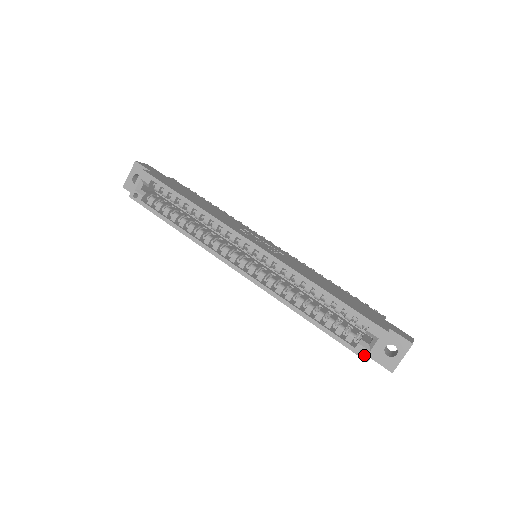
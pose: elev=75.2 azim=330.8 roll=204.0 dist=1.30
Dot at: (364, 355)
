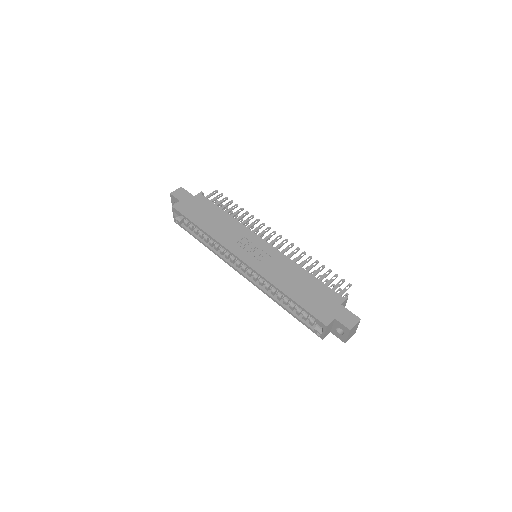
Dot at: occluded
